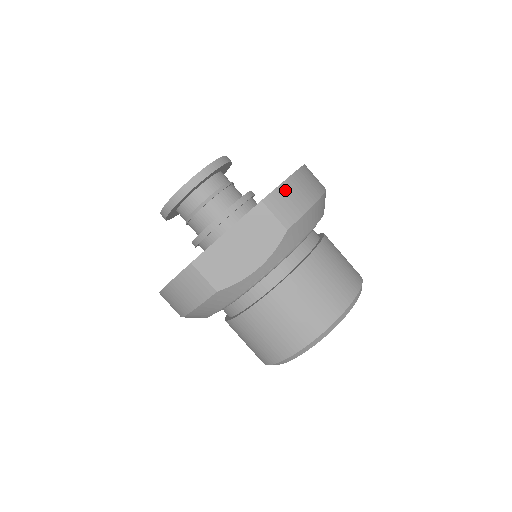
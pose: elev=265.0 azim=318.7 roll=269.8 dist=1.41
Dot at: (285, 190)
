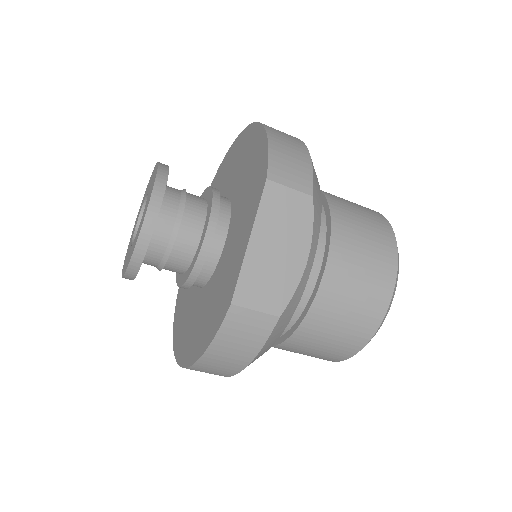
Dot at: (277, 154)
